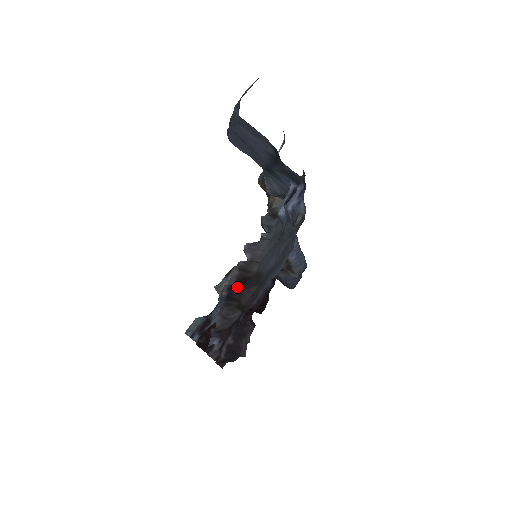
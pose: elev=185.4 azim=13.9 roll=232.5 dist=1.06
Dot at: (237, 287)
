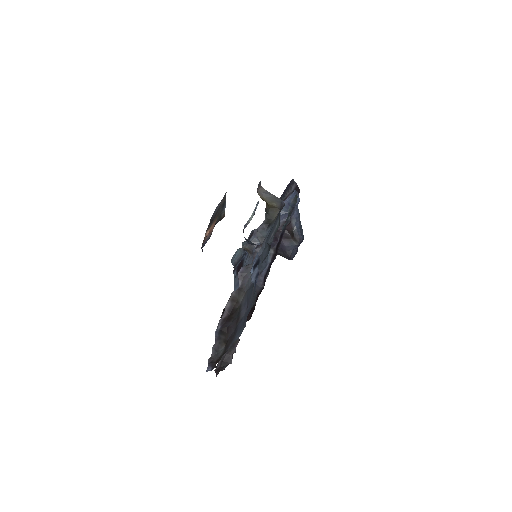
Dot at: (227, 321)
